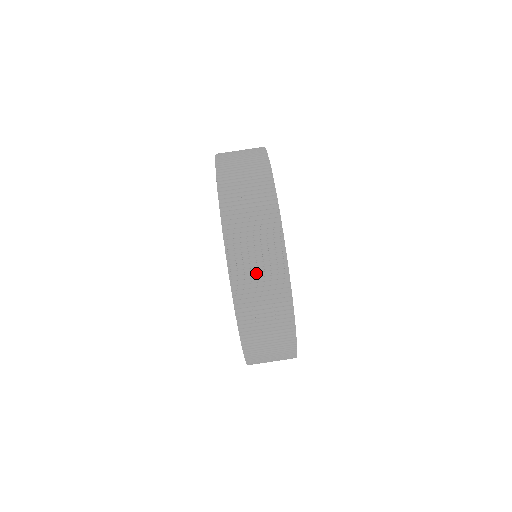
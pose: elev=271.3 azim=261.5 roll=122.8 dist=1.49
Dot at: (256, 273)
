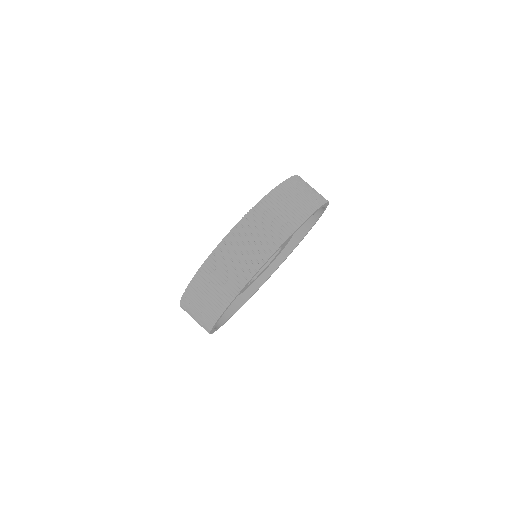
Dot at: (261, 229)
